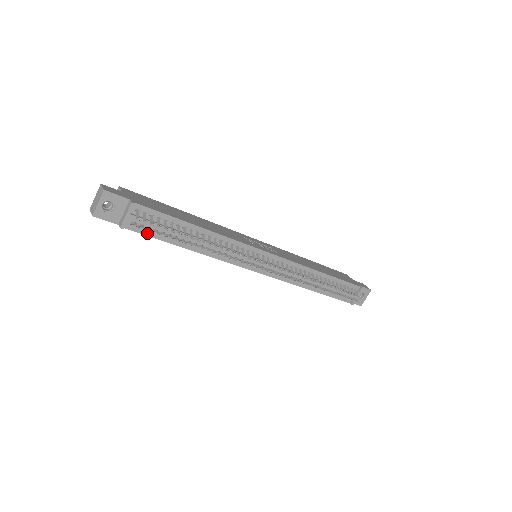
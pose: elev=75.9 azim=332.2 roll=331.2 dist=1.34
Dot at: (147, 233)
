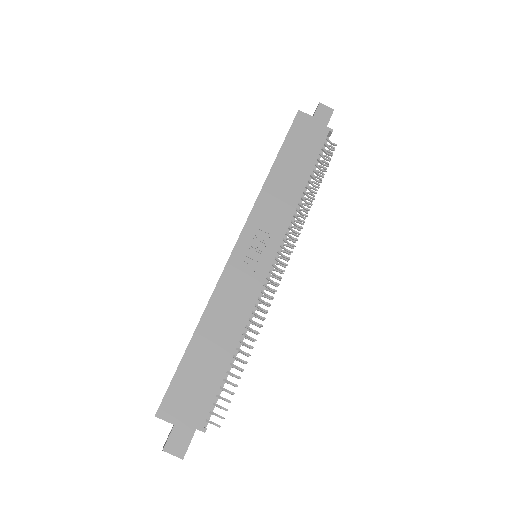
Dot at: occluded
